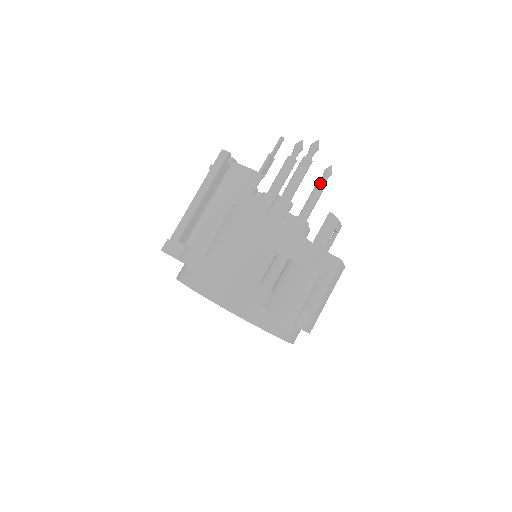
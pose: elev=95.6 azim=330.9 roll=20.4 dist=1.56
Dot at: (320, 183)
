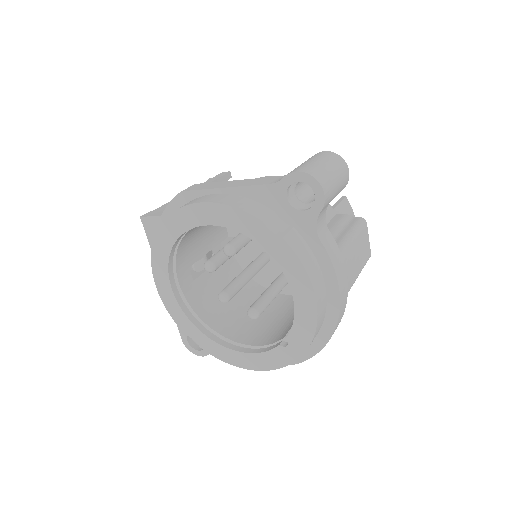
Dot at: occluded
